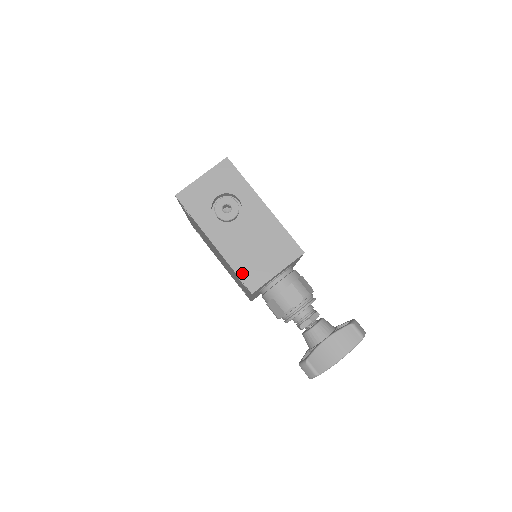
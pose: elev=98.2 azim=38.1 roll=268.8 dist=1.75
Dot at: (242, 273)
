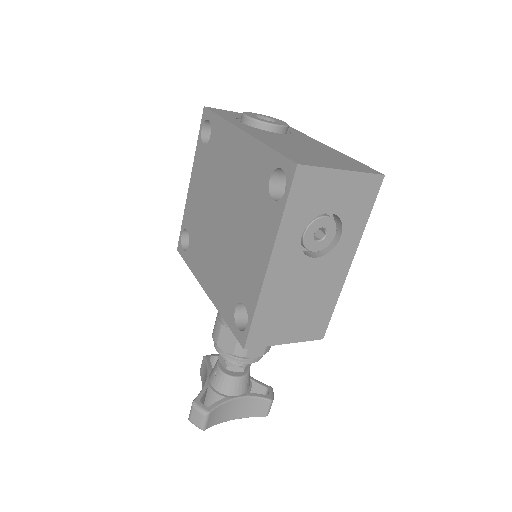
Dot at: (259, 321)
